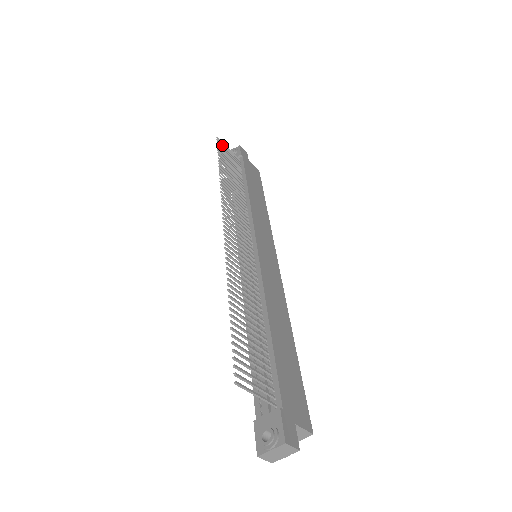
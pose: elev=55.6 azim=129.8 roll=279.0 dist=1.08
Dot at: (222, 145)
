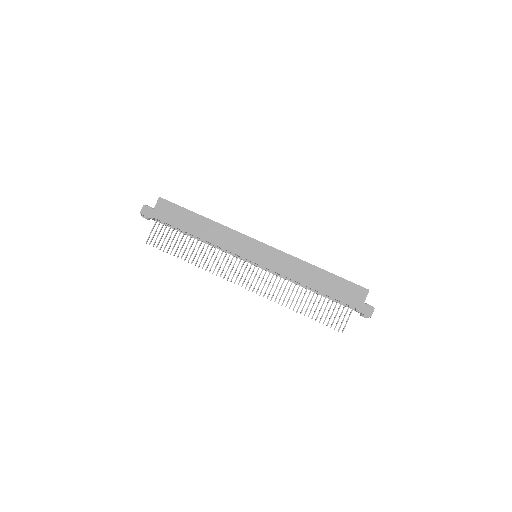
Dot at: occluded
